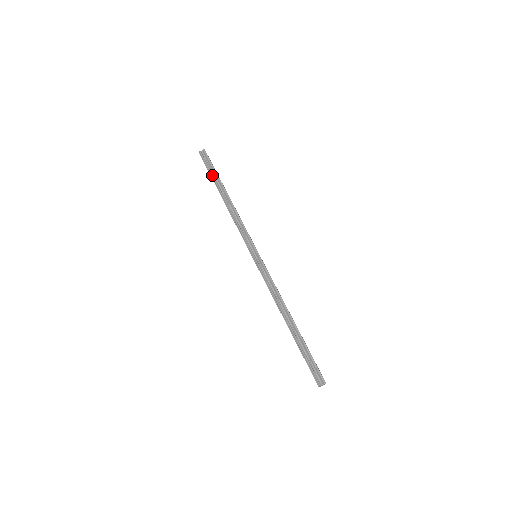
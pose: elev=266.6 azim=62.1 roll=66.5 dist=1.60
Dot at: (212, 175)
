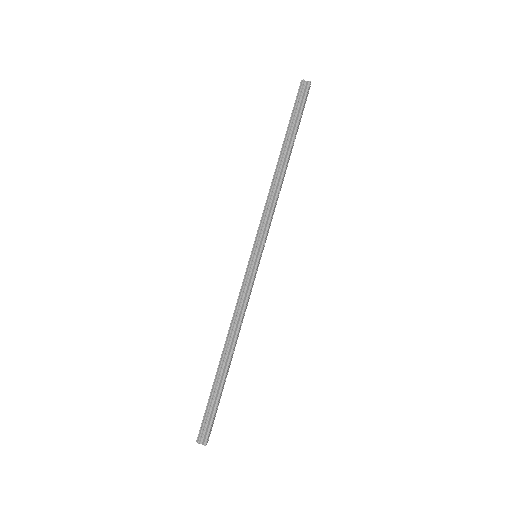
Dot at: (291, 122)
